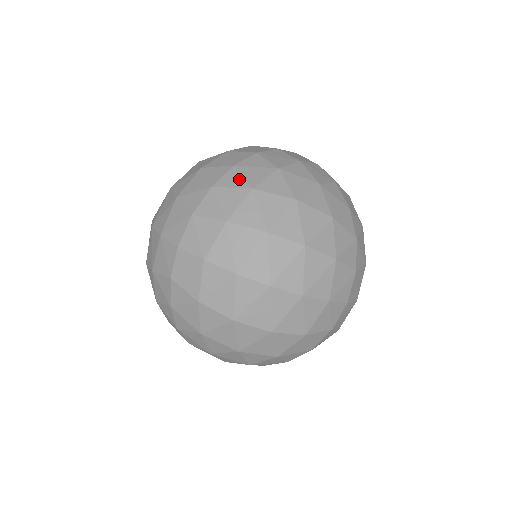
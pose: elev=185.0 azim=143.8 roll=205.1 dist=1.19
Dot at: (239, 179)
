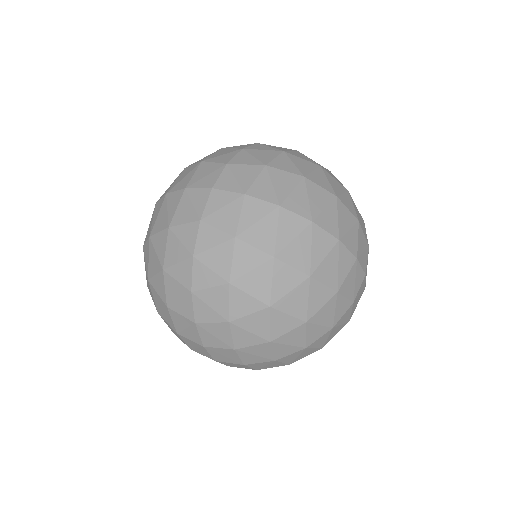
Dot at: (267, 147)
